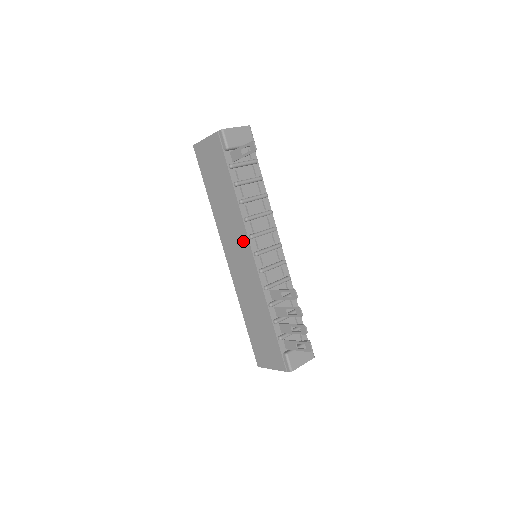
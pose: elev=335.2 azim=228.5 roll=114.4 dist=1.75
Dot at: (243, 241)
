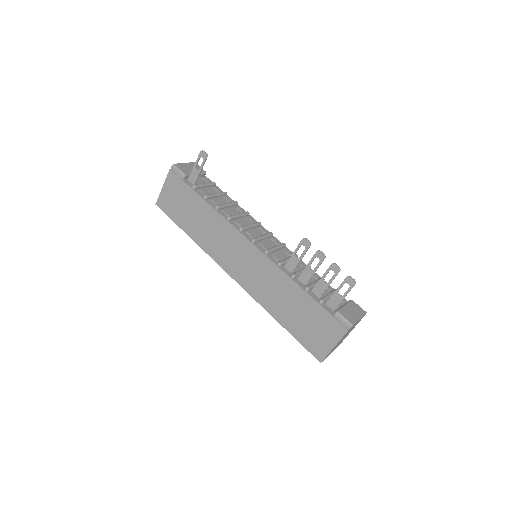
Dot at: (236, 239)
